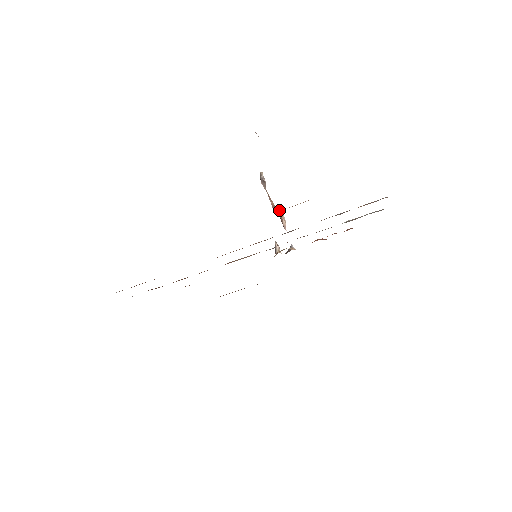
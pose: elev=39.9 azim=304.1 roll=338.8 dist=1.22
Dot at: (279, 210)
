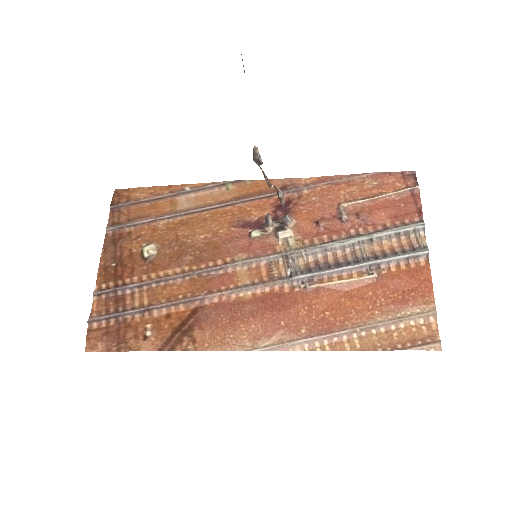
Dot at: (279, 193)
